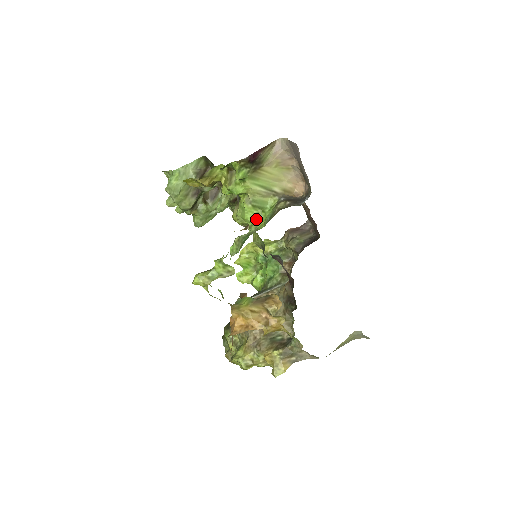
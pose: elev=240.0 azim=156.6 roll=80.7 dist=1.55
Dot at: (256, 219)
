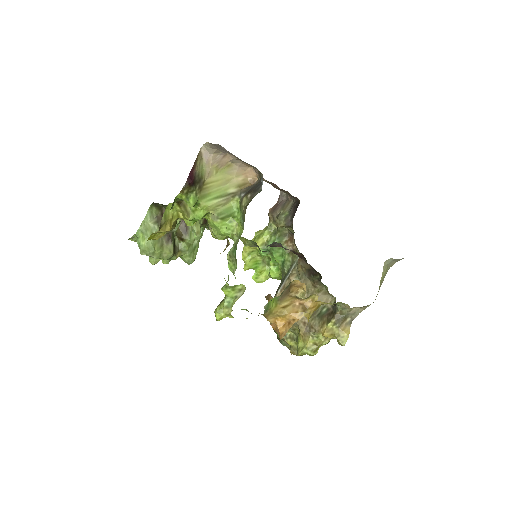
Dot at: (232, 228)
